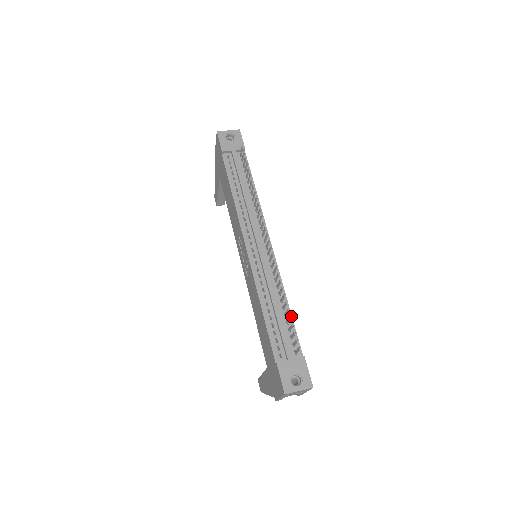
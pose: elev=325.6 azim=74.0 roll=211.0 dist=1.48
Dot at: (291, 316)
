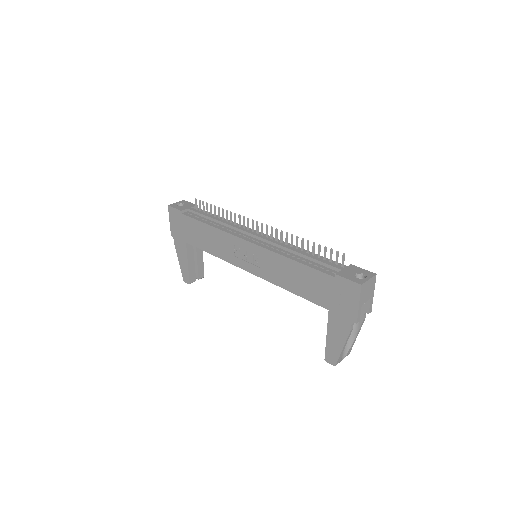
Dot at: occluded
